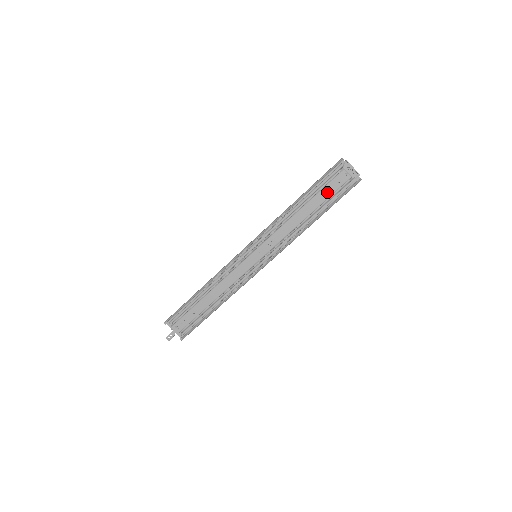
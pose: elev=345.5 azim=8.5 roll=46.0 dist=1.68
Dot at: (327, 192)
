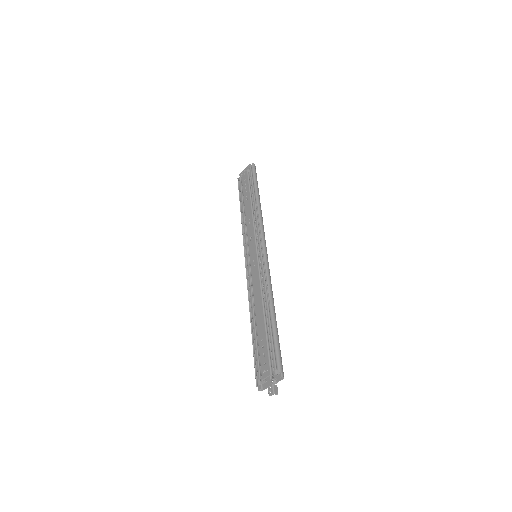
Dot at: occluded
